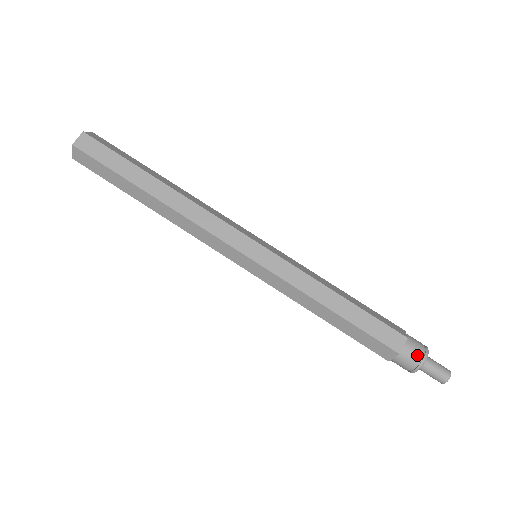
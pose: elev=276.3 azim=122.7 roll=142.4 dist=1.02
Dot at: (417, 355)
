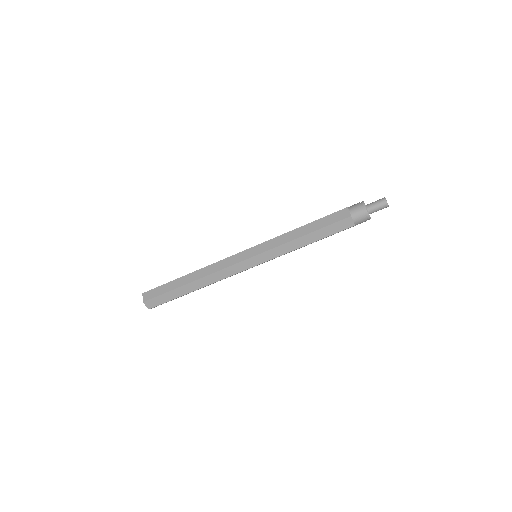
Dot at: (359, 208)
